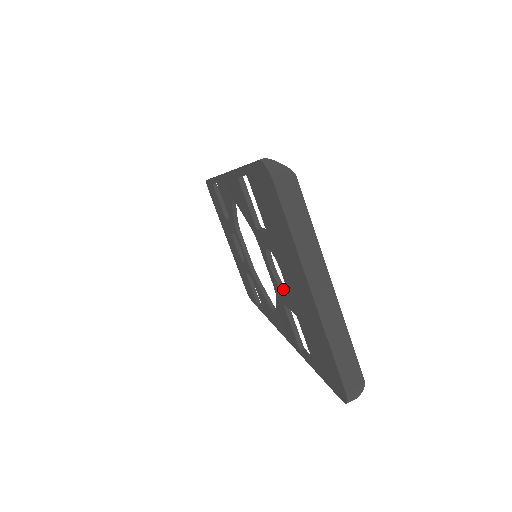
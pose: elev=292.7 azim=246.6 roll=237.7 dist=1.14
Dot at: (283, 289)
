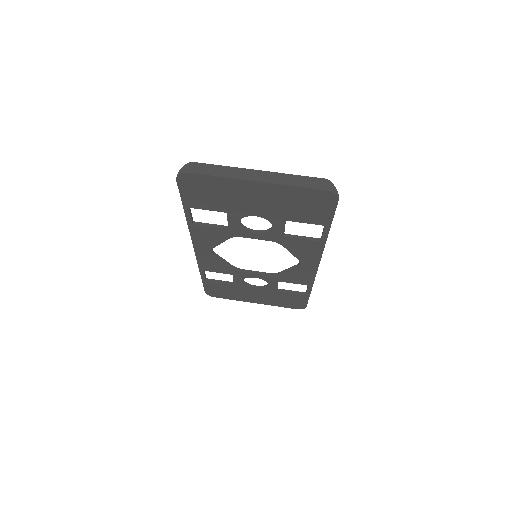
Dot at: (271, 228)
